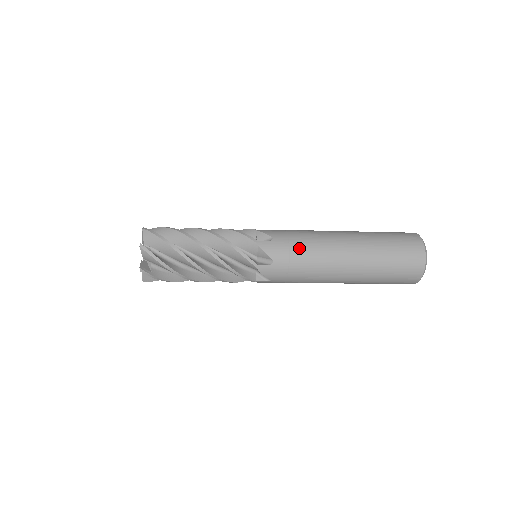
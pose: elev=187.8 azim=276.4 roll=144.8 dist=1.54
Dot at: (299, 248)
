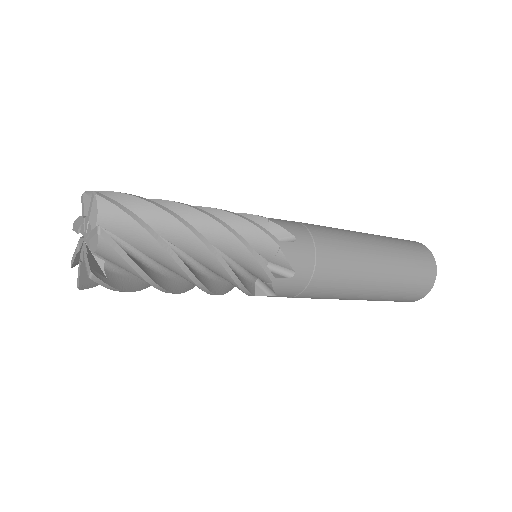
Dot at: (326, 257)
